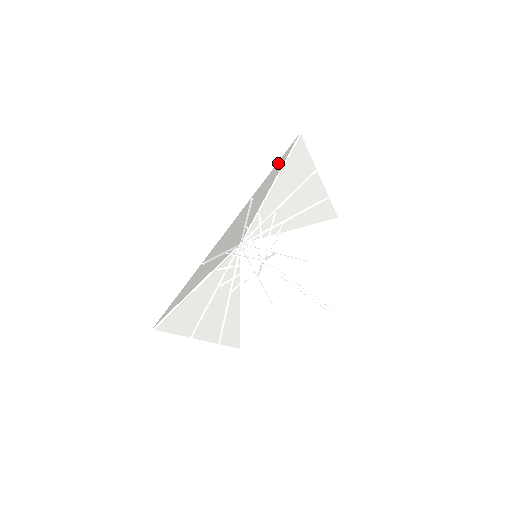
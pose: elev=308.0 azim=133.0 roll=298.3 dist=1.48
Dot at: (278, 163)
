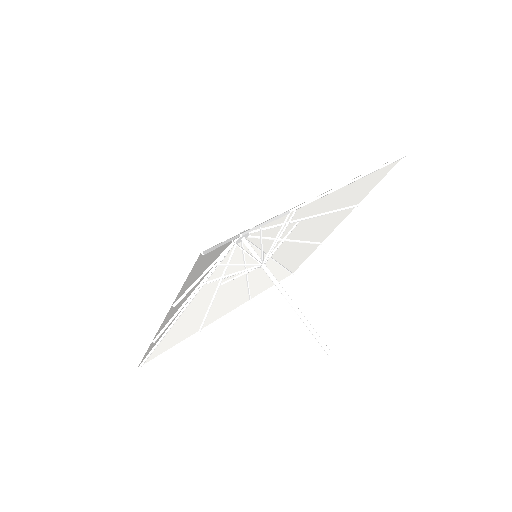
Dot at: occluded
